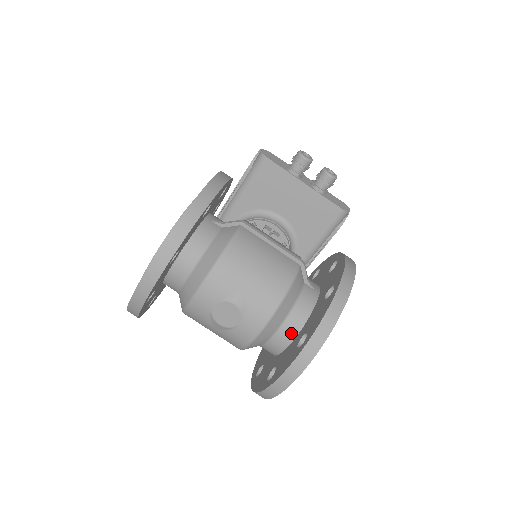
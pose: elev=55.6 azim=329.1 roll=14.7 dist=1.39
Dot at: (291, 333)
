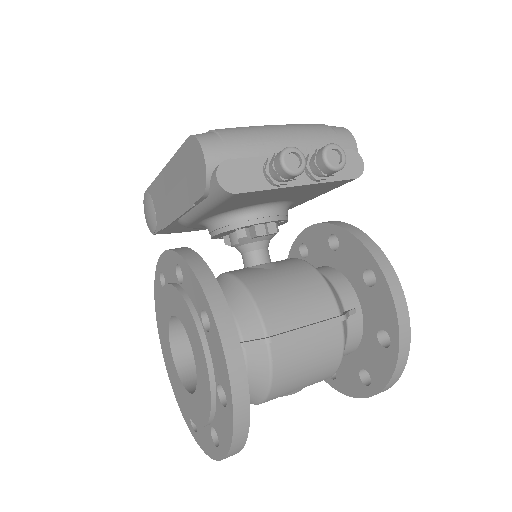
Dot at: occluded
